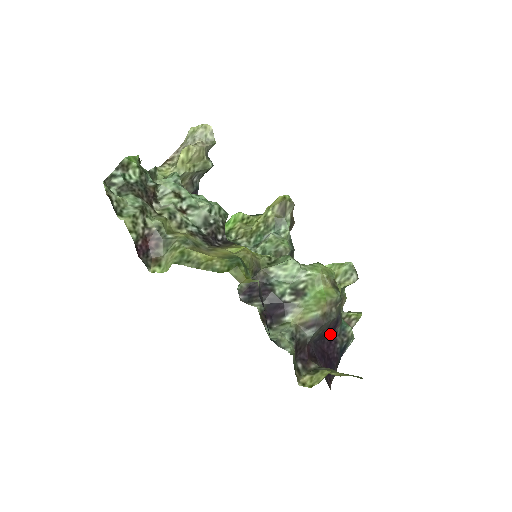
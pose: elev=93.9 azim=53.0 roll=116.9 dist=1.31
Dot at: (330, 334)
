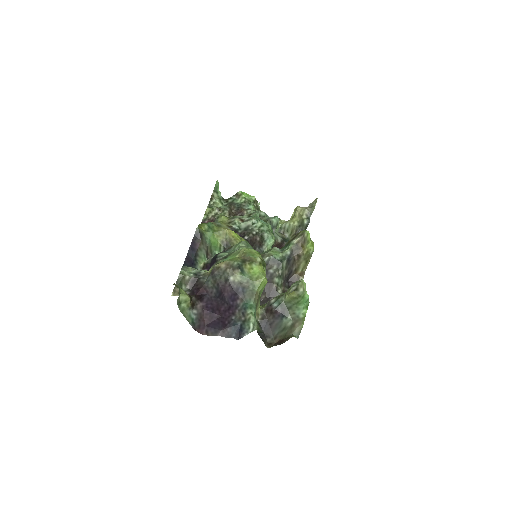
Dot at: (230, 301)
